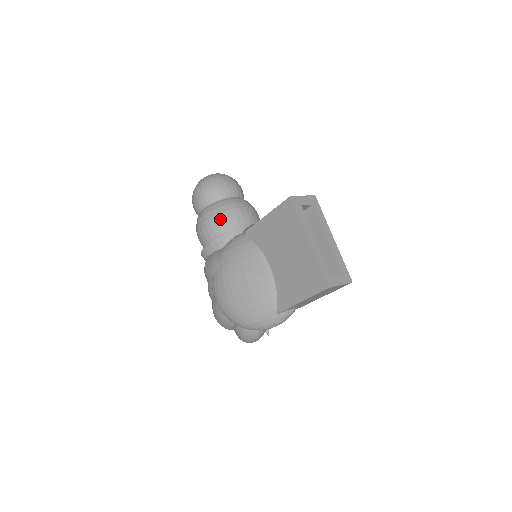
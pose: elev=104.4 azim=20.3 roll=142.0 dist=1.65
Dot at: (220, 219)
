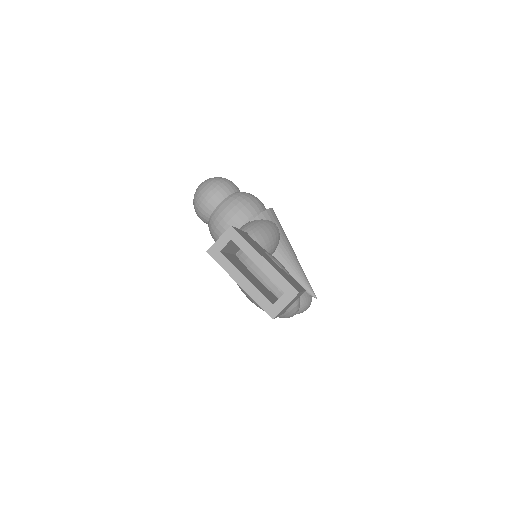
Dot at: (217, 237)
